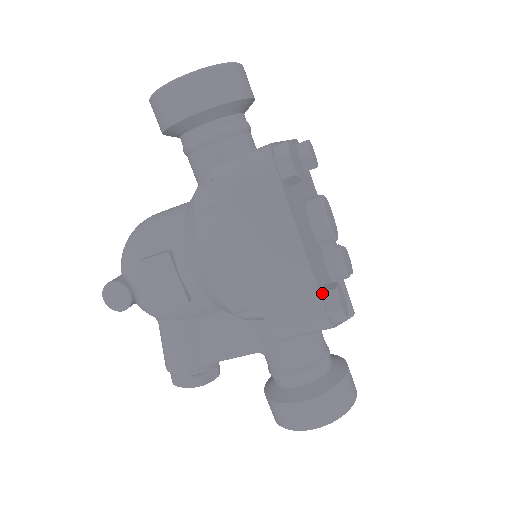
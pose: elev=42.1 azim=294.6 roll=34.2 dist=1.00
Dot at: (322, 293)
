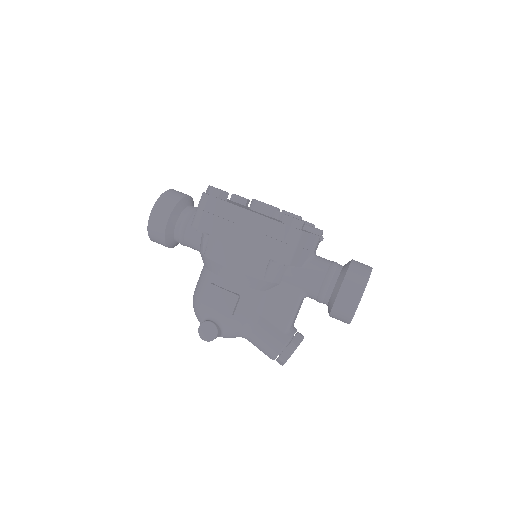
Dot at: occluded
